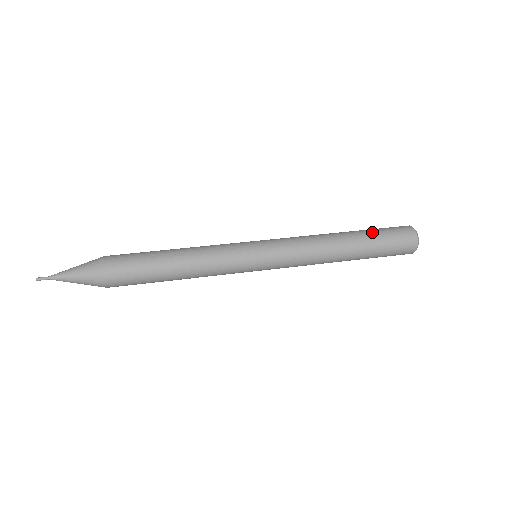
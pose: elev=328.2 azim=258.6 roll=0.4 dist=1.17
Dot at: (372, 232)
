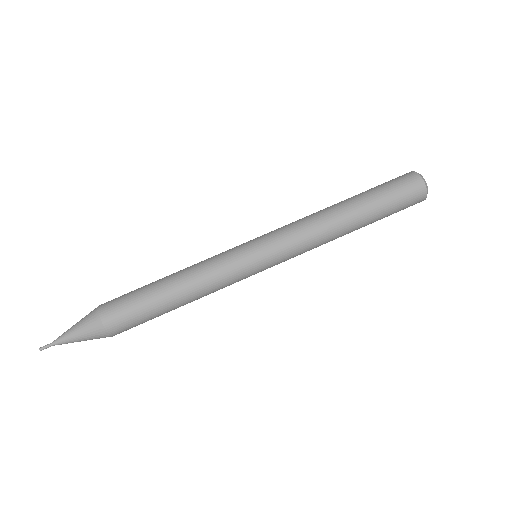
Dot at: (375, 195)
